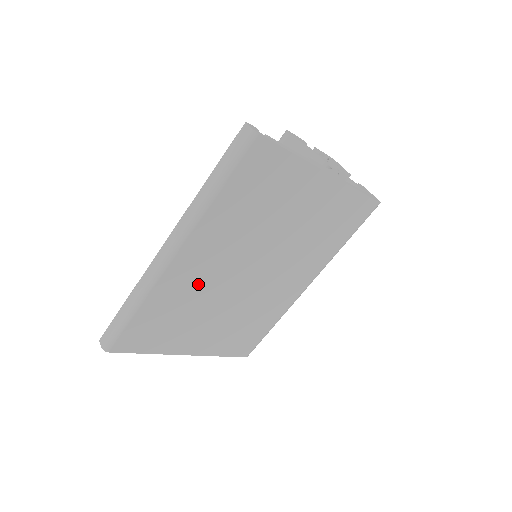
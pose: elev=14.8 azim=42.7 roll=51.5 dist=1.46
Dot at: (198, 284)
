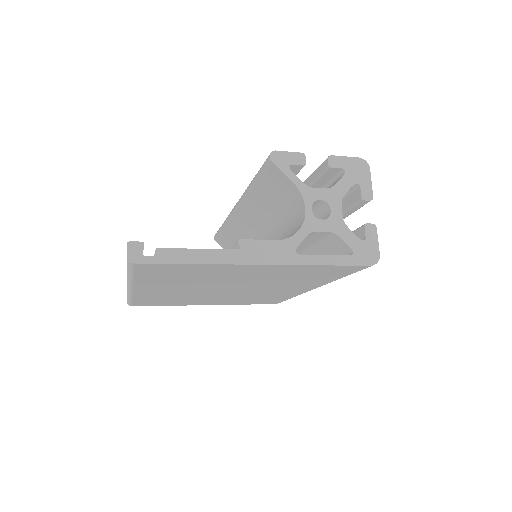
Dot at: (175, 294)
